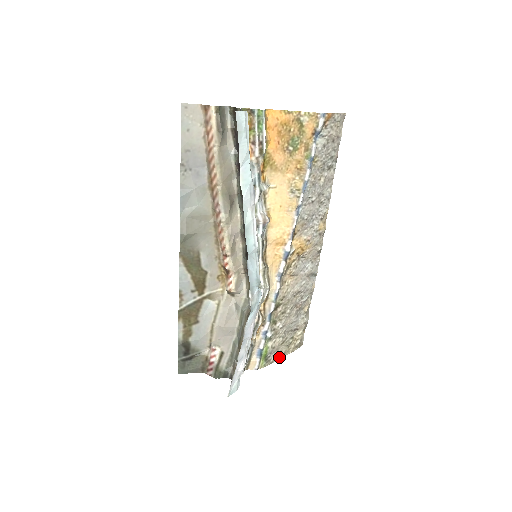
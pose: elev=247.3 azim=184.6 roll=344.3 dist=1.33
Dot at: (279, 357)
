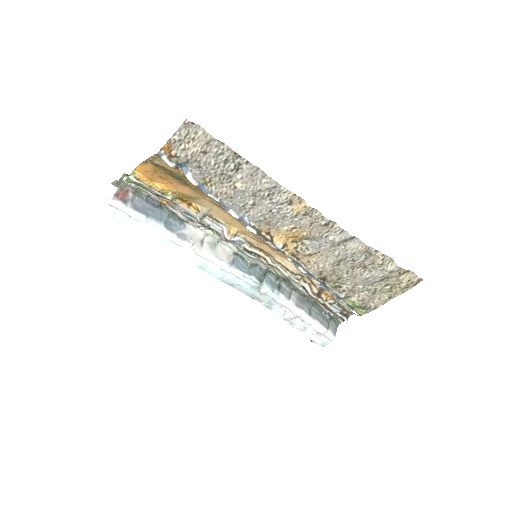
Dot at: (384, 301)
